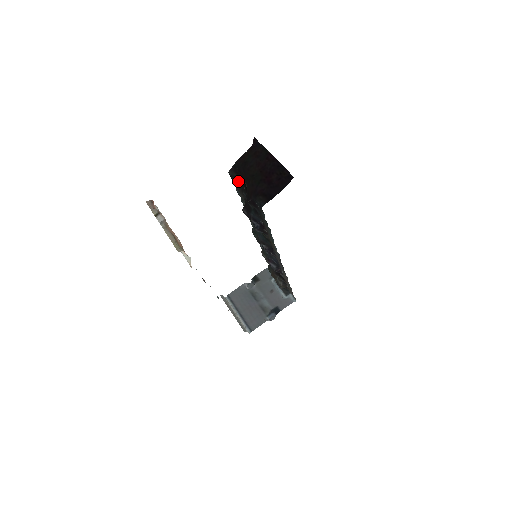
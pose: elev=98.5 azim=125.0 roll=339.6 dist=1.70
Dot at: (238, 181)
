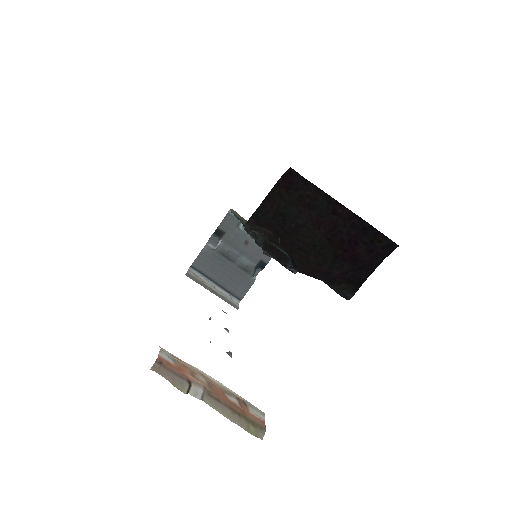
Dot at: (262, 232)
